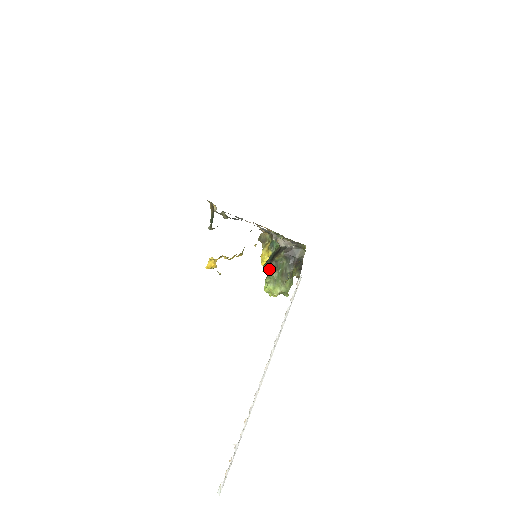
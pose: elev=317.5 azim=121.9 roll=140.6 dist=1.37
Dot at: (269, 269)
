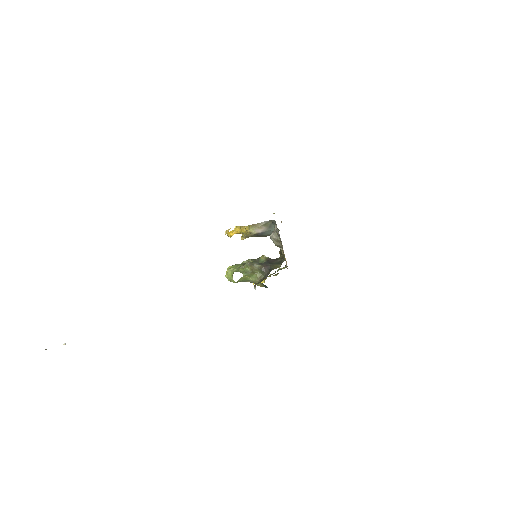
Dot at: occluded
